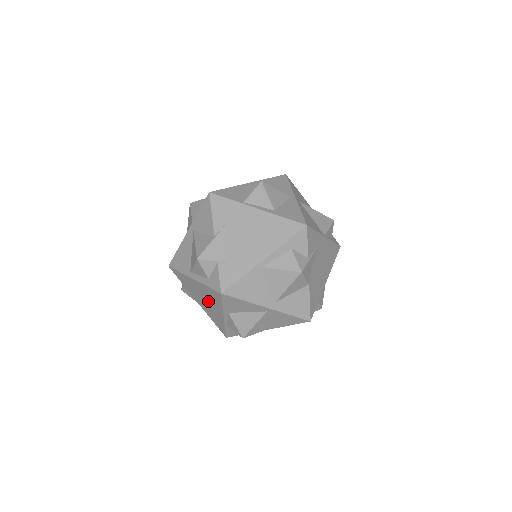
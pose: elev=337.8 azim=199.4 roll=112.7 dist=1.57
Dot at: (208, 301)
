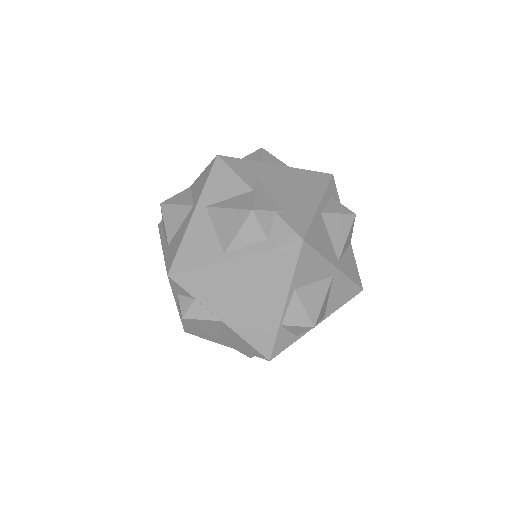
Dot at: (256, 290)
